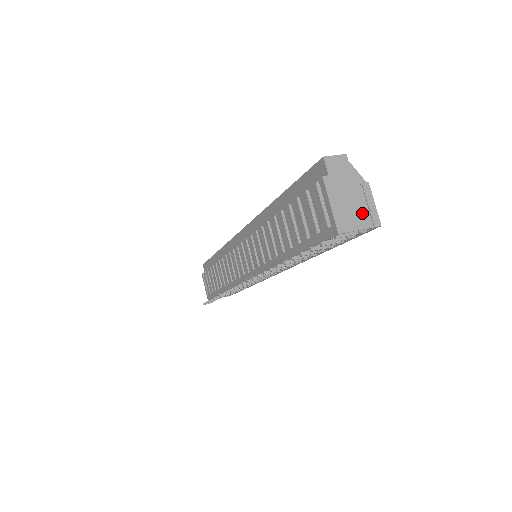
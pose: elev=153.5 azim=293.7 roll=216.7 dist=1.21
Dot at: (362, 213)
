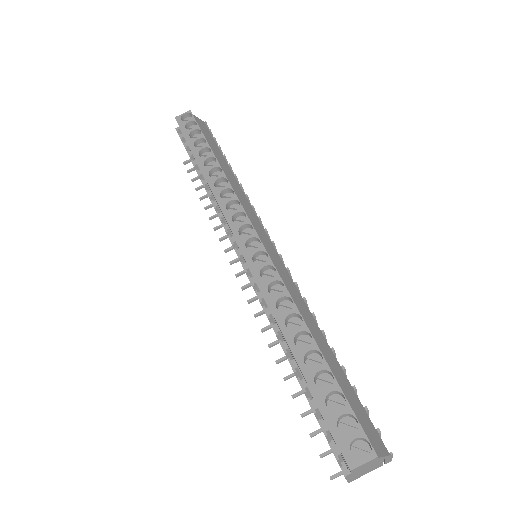
Dot at: (376, 467)
